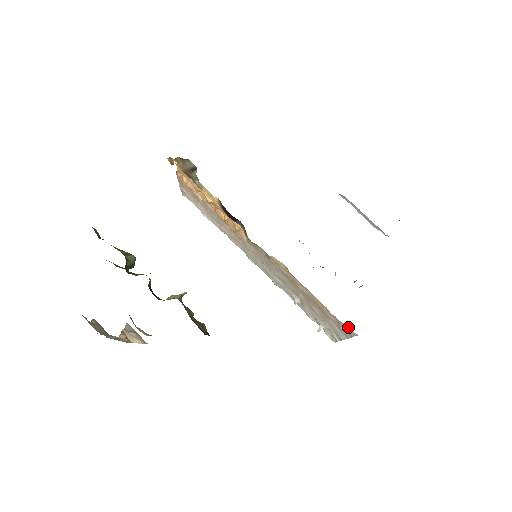
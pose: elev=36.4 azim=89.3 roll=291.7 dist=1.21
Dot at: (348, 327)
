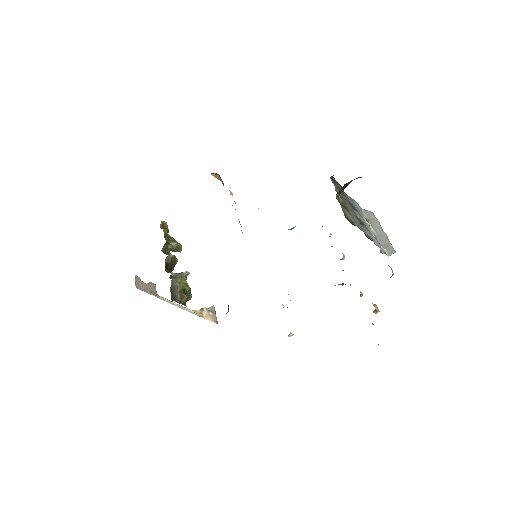
Dot at: occluded
